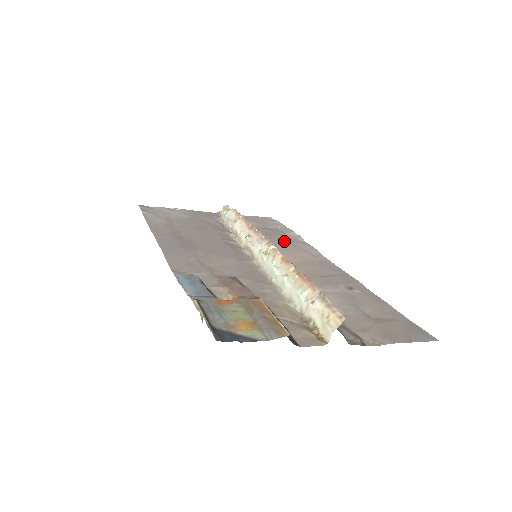
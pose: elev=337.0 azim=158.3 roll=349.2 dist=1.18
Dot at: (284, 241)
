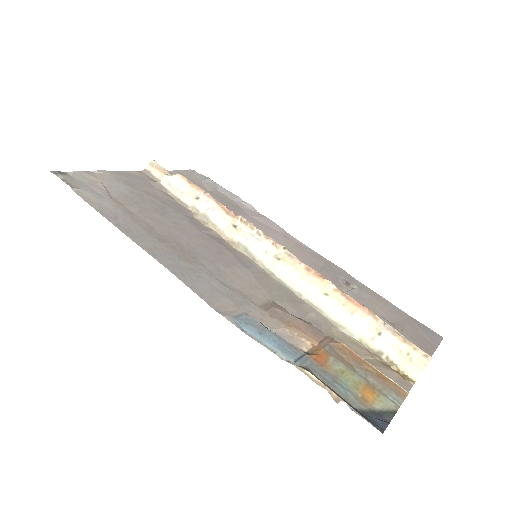
Dot at: (243, 216)
